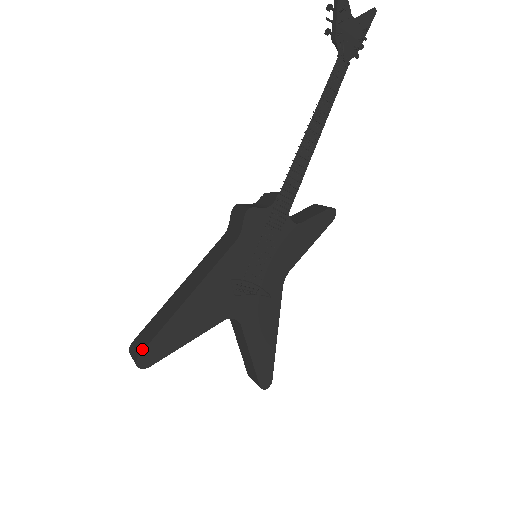
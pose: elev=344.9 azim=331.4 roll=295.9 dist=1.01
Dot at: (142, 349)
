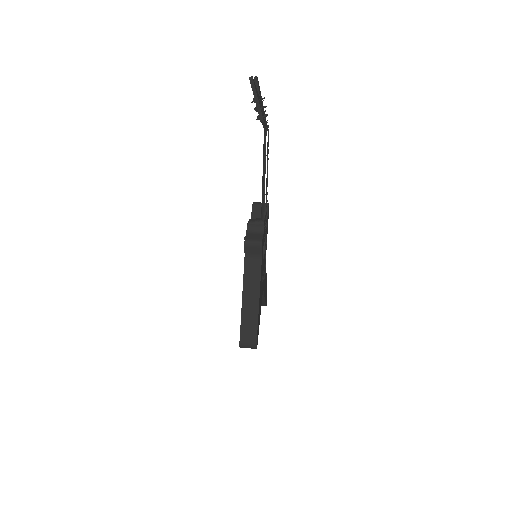
Dot at: (255, 341)
